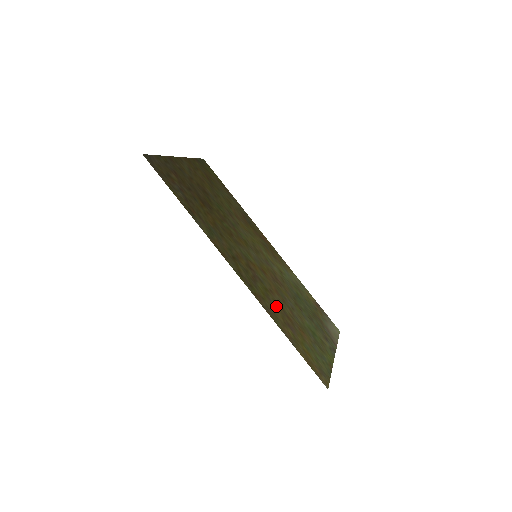
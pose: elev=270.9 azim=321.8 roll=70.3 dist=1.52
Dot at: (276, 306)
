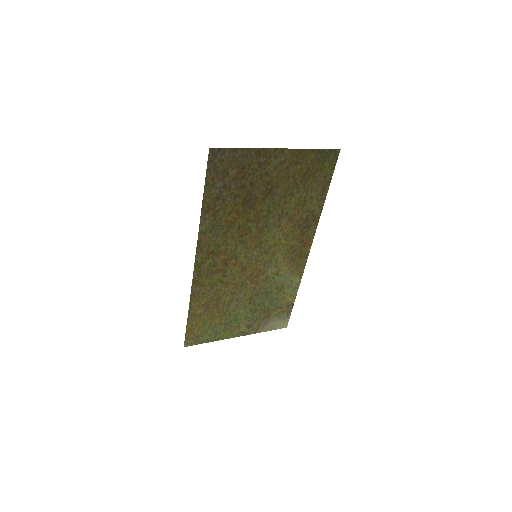
Dot at: (213, 294)
